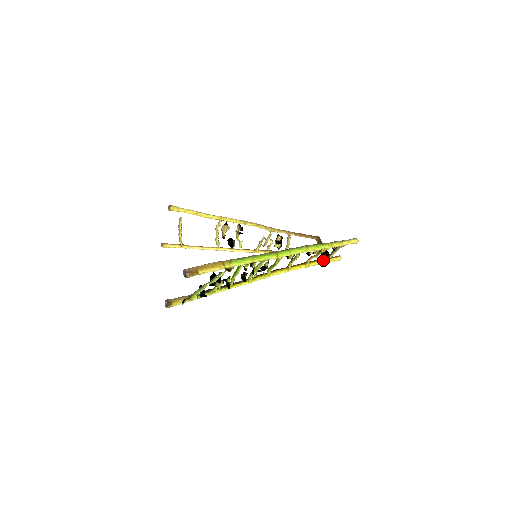
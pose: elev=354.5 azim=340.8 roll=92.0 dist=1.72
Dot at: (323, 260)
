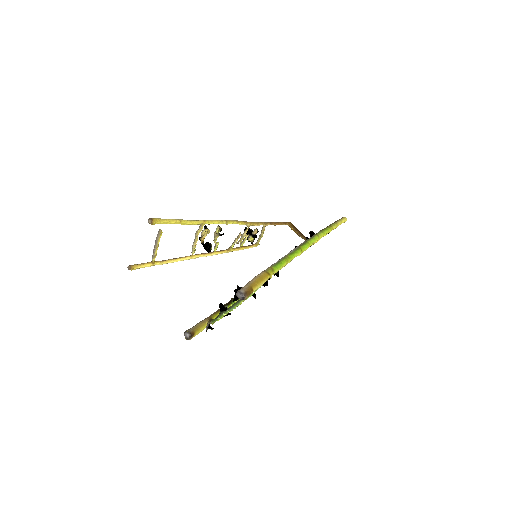
Dot at: occluded
